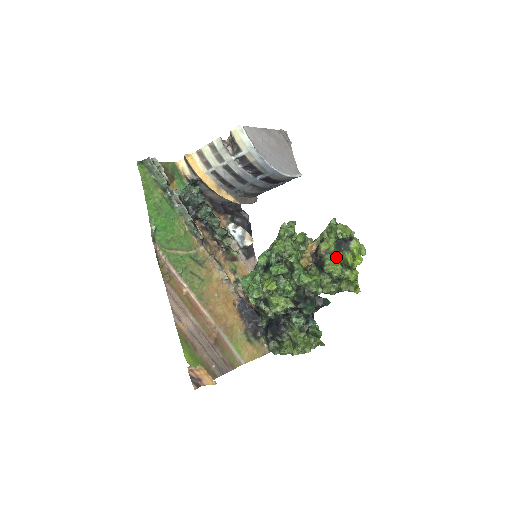
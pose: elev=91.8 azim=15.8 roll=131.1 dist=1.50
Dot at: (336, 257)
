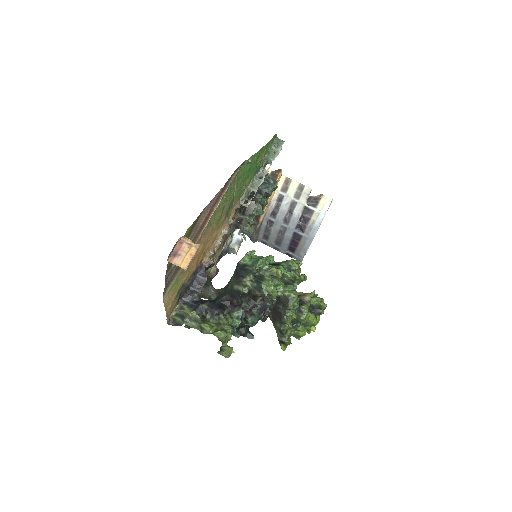
Dot at: occluded
